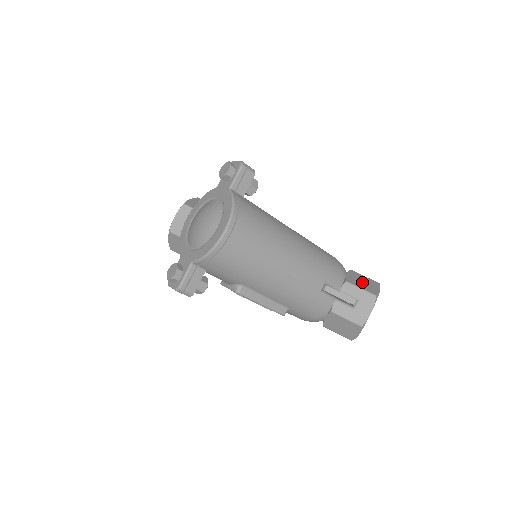
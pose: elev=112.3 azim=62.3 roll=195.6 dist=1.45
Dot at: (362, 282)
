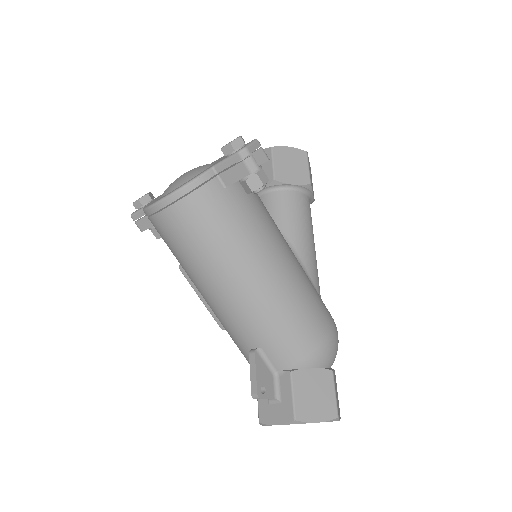
Dot at: (312, 393)
